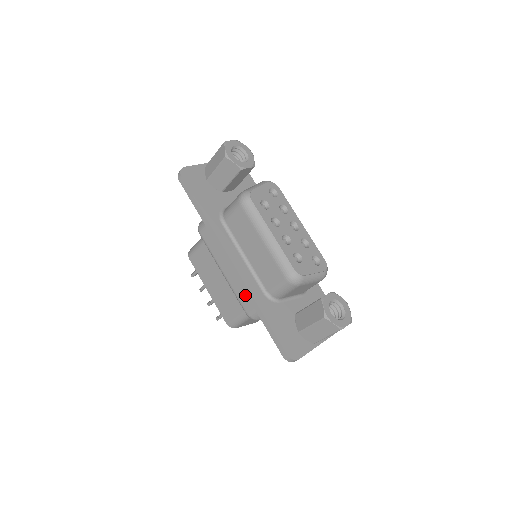
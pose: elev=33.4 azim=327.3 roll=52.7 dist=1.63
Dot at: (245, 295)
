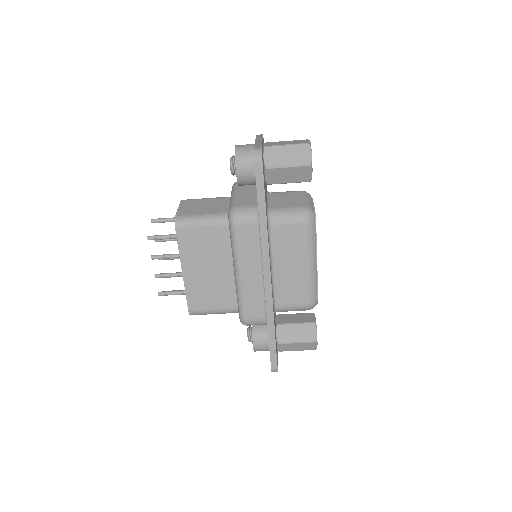
Dot at: (256, 305)
